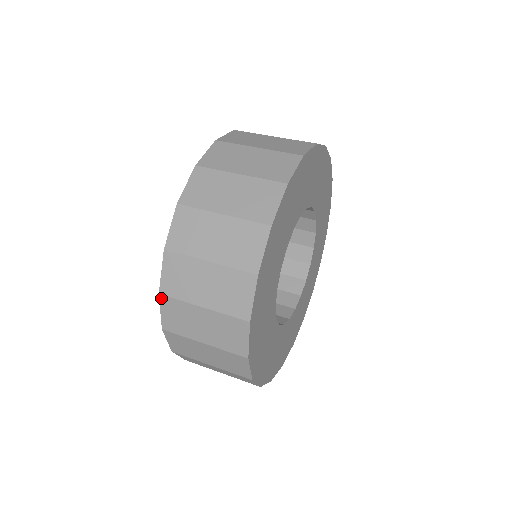
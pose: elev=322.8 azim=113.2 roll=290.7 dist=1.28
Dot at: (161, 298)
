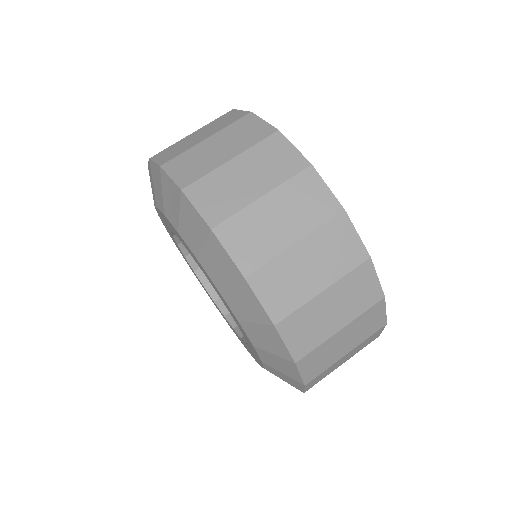
Dot at: occluded
